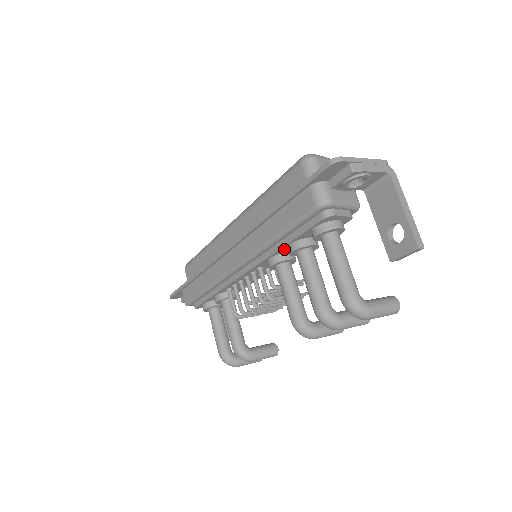
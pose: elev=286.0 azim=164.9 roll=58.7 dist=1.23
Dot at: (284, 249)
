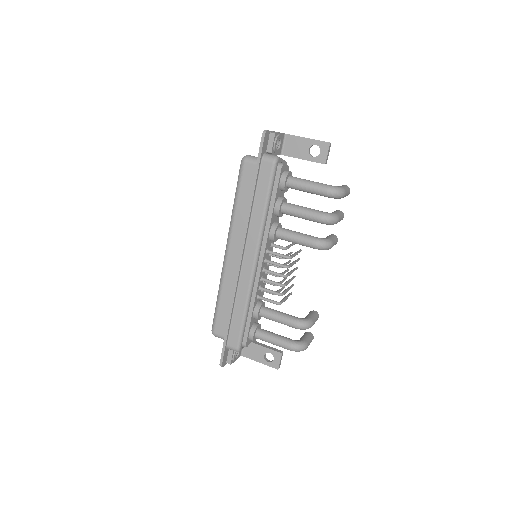
Dot at: (273, 217)
